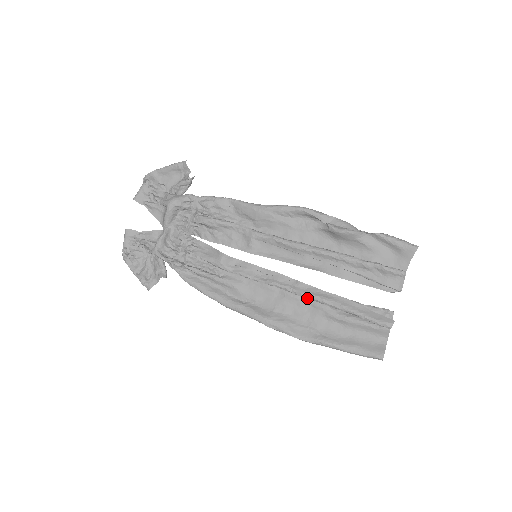
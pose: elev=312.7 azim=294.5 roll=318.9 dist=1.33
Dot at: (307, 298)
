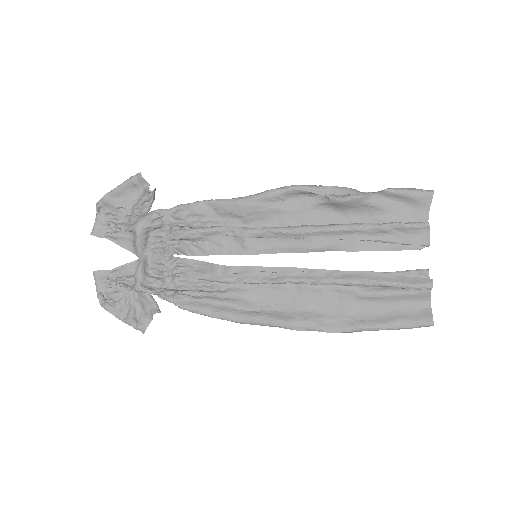
Dot at: (329, 285)
